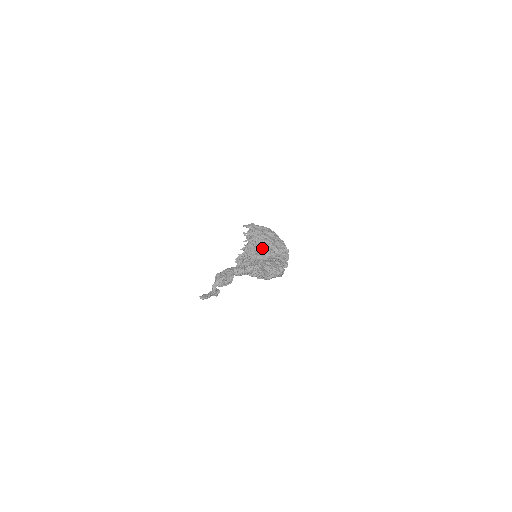
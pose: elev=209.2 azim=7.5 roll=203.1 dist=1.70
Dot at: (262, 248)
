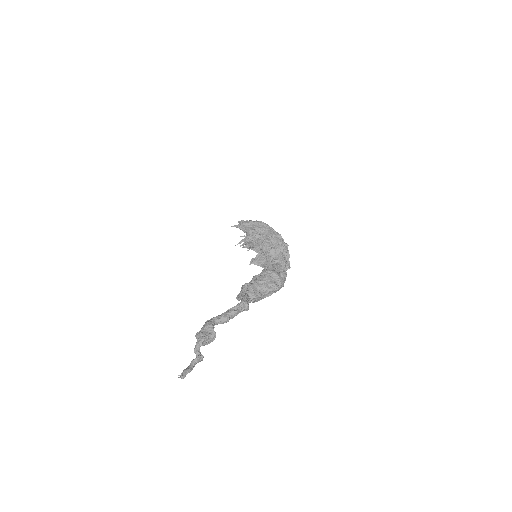
Dot at: (258, 249)
